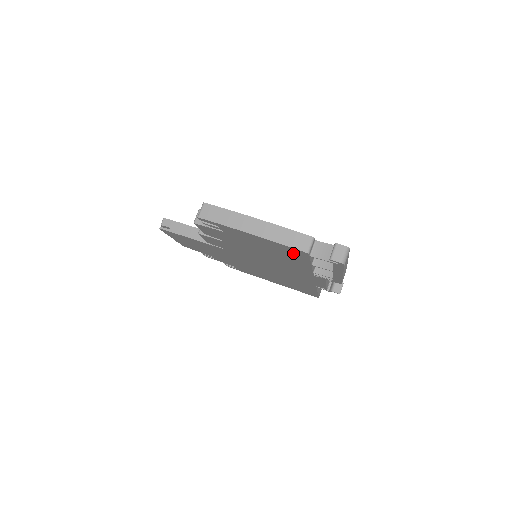
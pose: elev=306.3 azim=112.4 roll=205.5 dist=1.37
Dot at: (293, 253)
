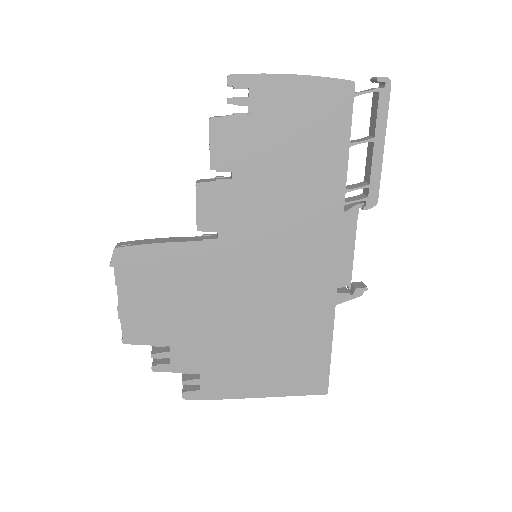
Dot at: (334, 107)
